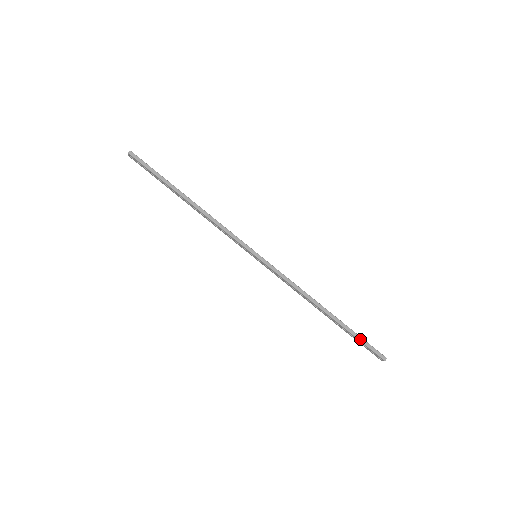
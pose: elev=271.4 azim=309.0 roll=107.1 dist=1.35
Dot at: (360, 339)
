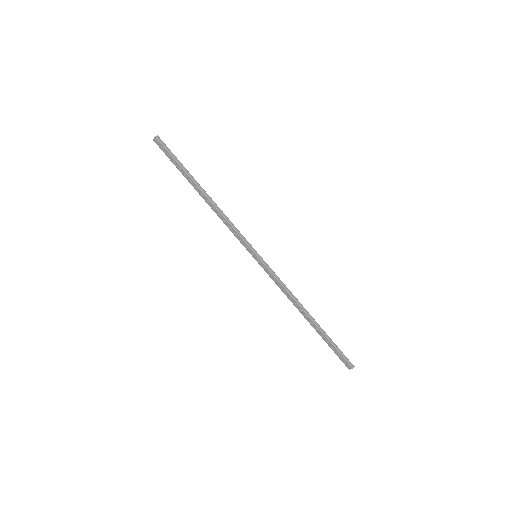
Dot at: (335, 346)
